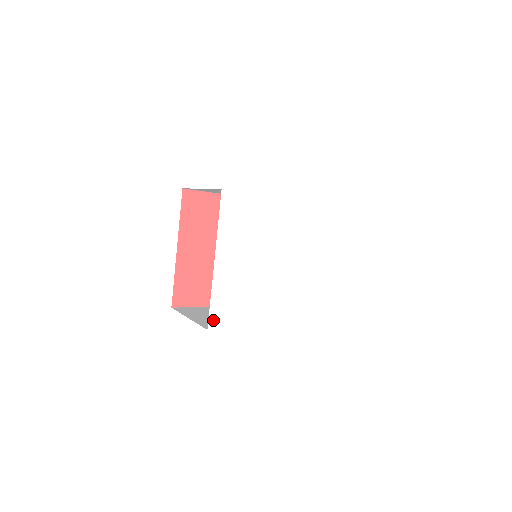
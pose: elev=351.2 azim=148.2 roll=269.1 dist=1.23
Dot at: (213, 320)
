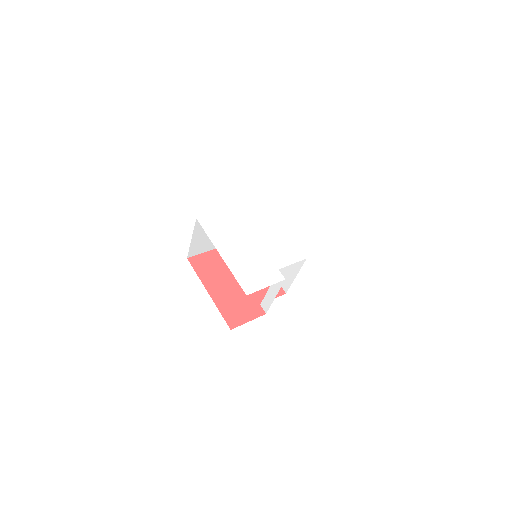
Dot at: (246, 288)
